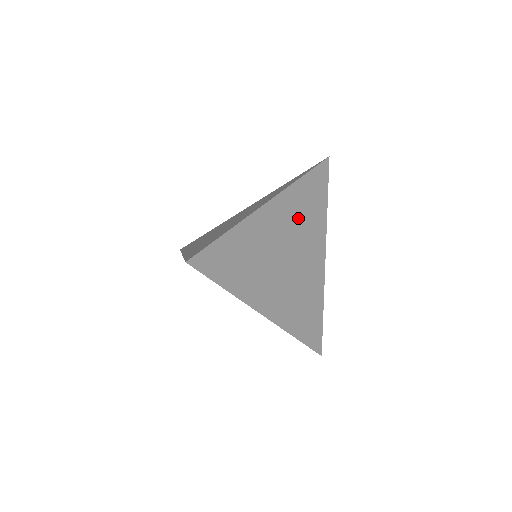
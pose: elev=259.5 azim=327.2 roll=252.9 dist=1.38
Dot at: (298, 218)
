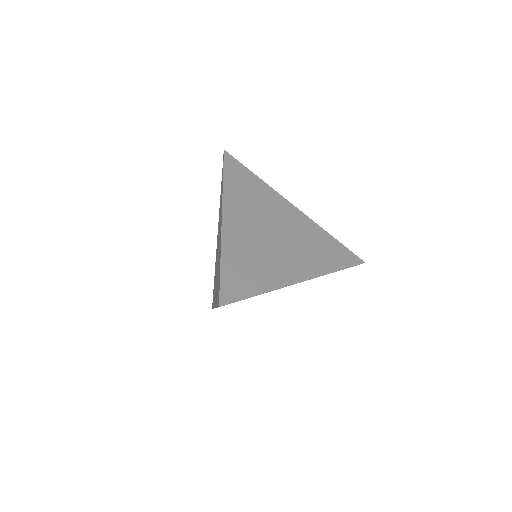
Dot at: (251, 205)
